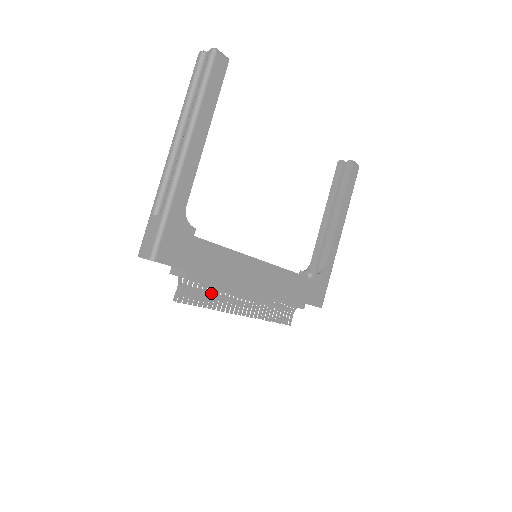
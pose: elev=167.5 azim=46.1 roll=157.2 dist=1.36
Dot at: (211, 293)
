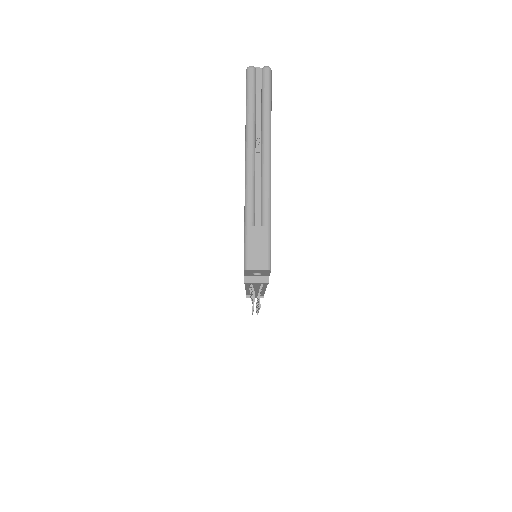
Dot at: occluded
